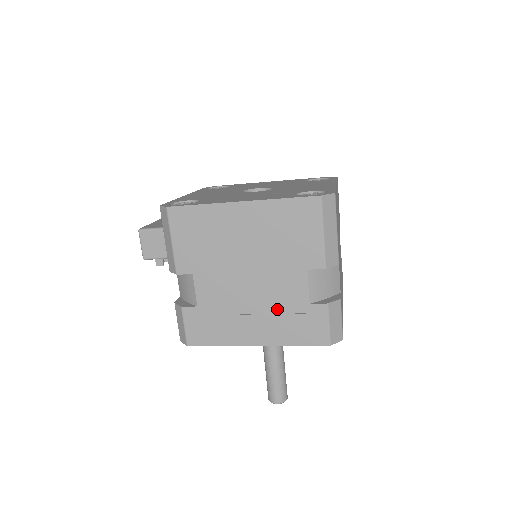
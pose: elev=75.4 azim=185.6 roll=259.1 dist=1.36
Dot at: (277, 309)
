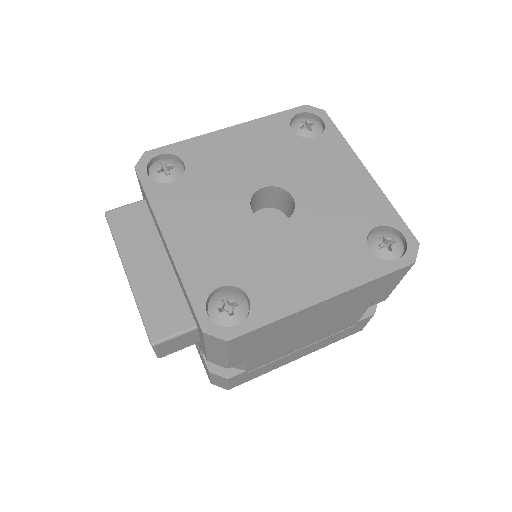
Dot at: (327, 336)
